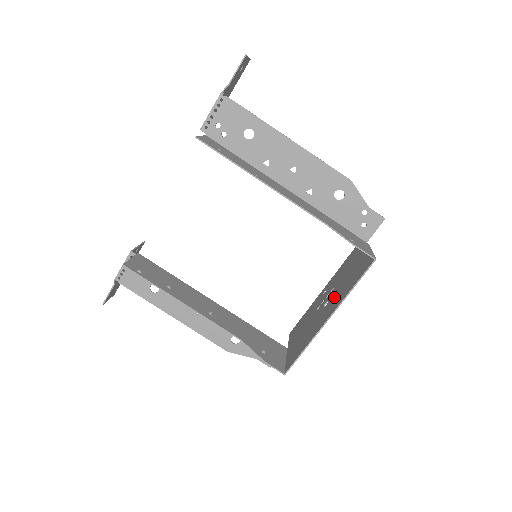
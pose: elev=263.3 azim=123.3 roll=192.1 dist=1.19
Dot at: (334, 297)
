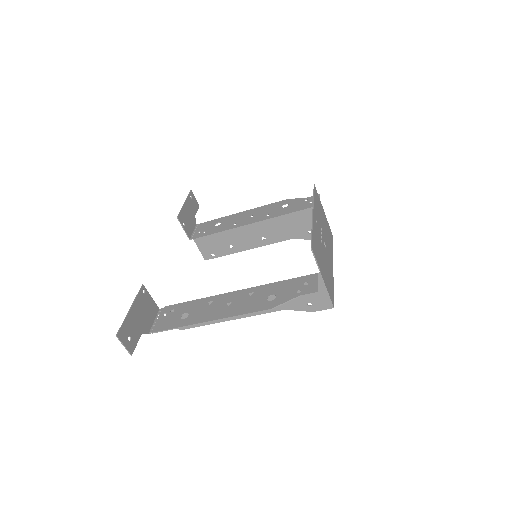
Dot at: (326, 258)
